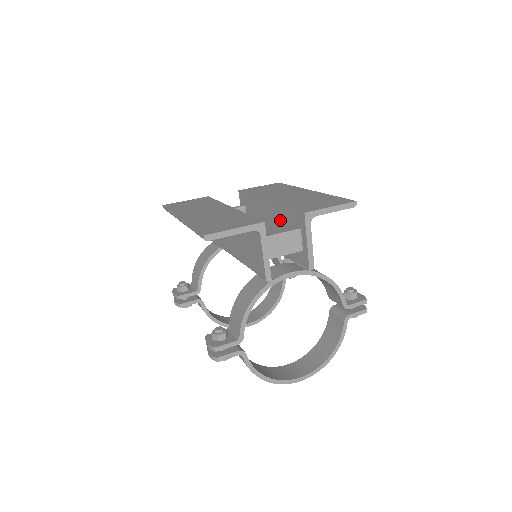
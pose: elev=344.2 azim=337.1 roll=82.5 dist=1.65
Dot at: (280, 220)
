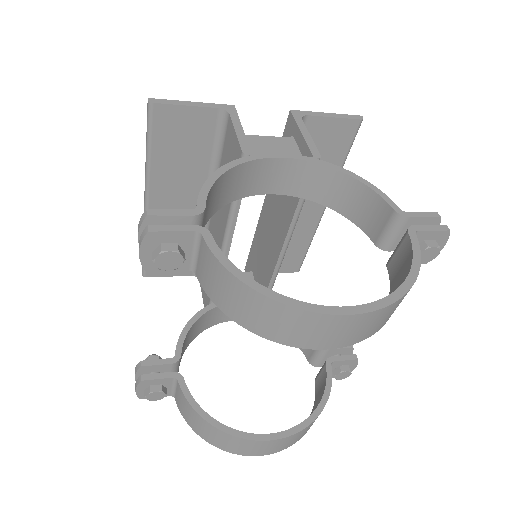
Dot at: occluded
